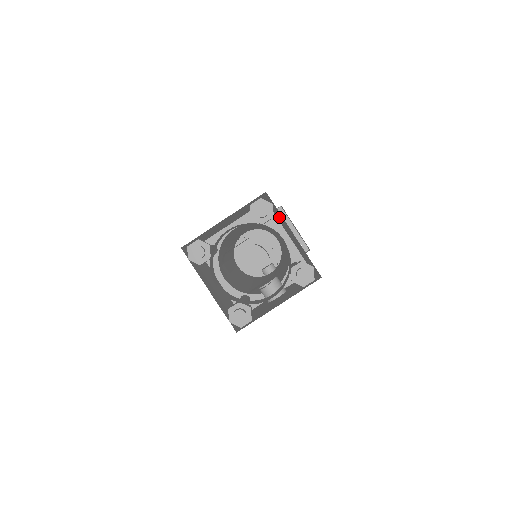
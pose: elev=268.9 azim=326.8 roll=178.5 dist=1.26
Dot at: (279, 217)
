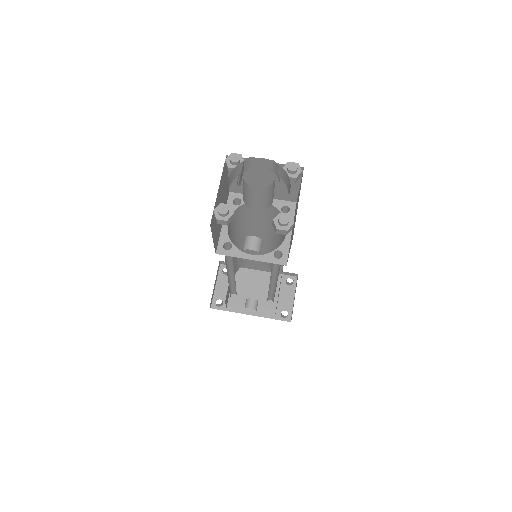
Dot at: occluded
